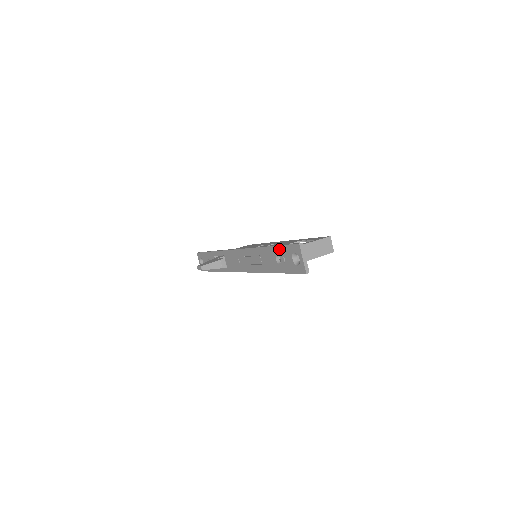
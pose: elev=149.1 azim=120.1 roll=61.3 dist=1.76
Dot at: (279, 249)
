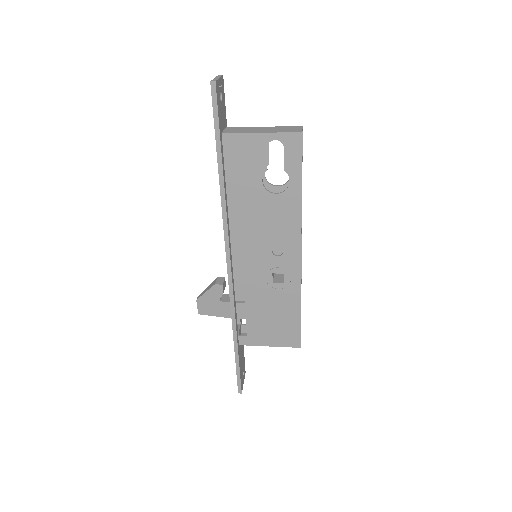
Dot at: occluded
